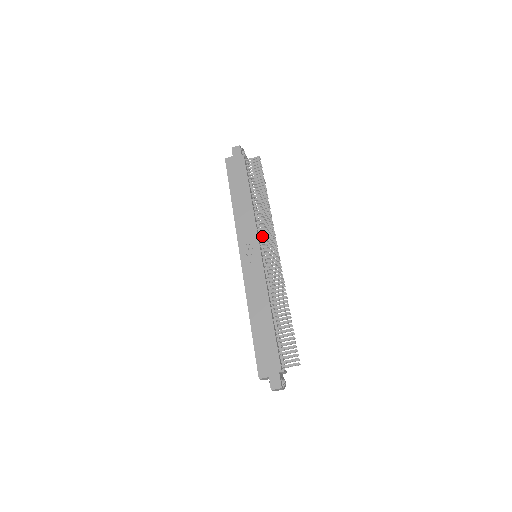
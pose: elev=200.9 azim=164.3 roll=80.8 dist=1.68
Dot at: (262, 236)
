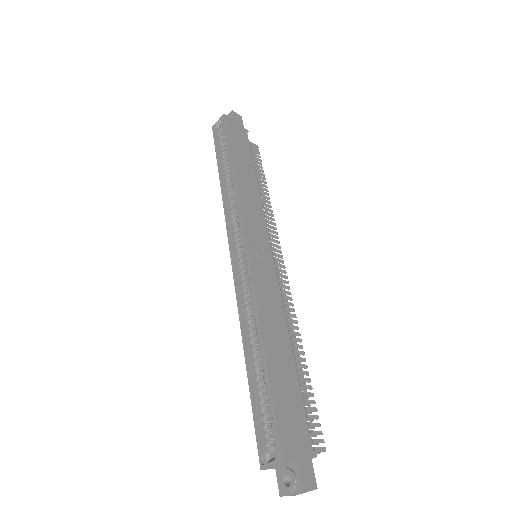
Dot at: occluded
